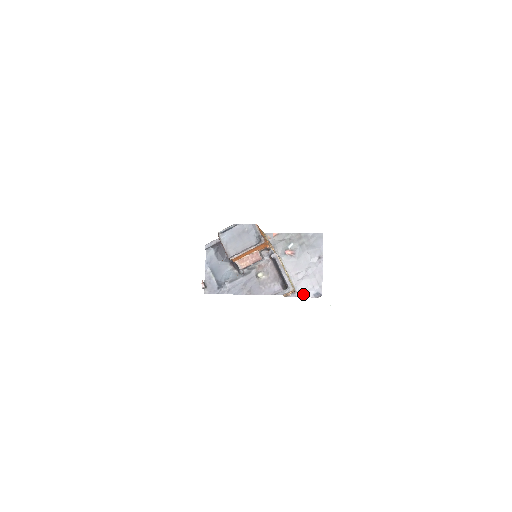
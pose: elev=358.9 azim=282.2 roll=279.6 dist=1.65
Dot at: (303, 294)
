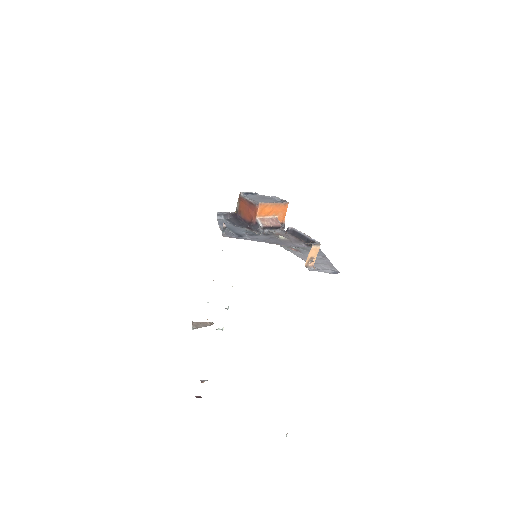
Dot at: (321, 270)
